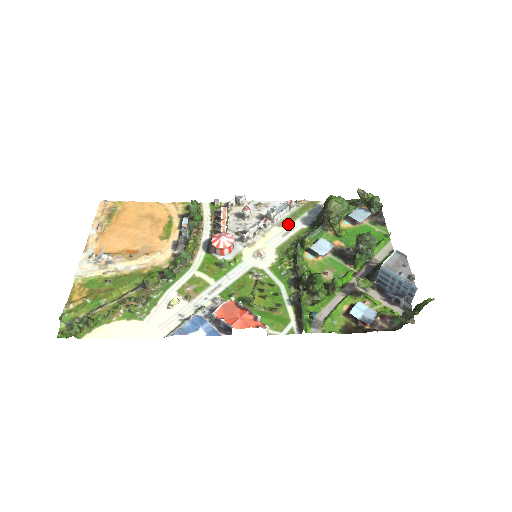
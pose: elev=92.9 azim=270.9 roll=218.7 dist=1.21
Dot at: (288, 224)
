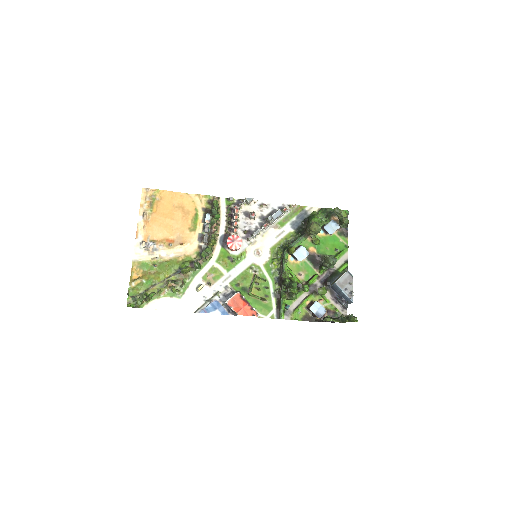
Dot at: (281, 227)
